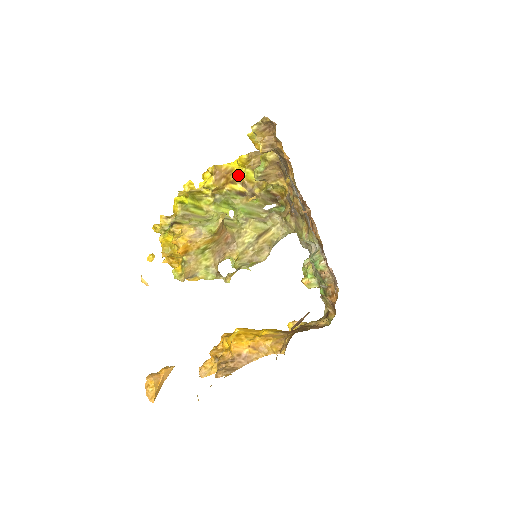
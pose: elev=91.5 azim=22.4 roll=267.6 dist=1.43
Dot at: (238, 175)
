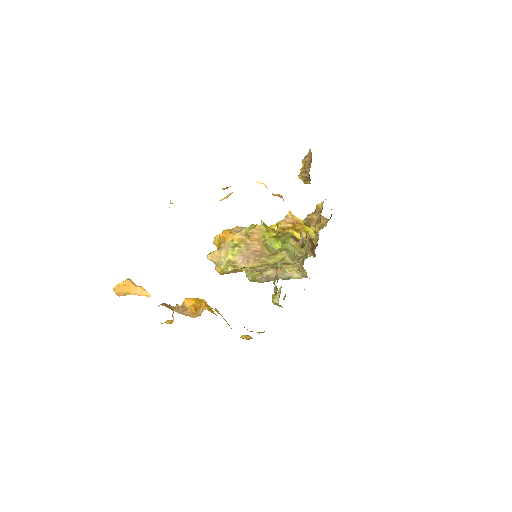
Dot at: (303, 227)
